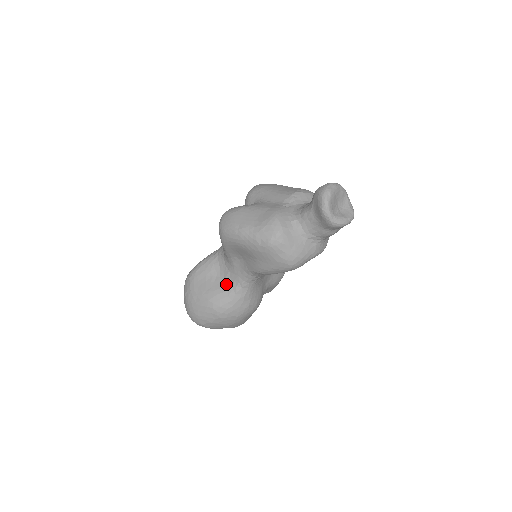
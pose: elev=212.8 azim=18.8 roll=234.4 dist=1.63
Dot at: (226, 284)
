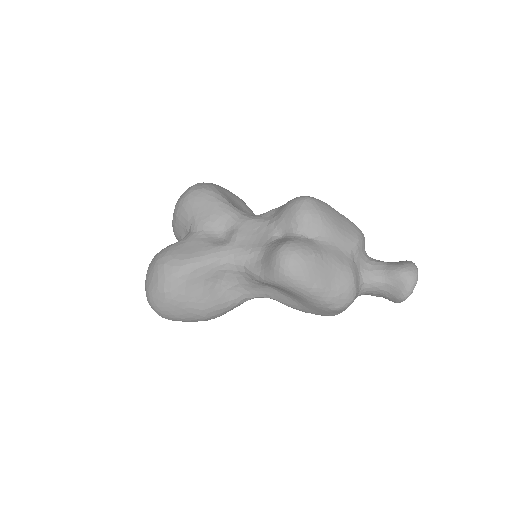
Dot at: (229, 295)
